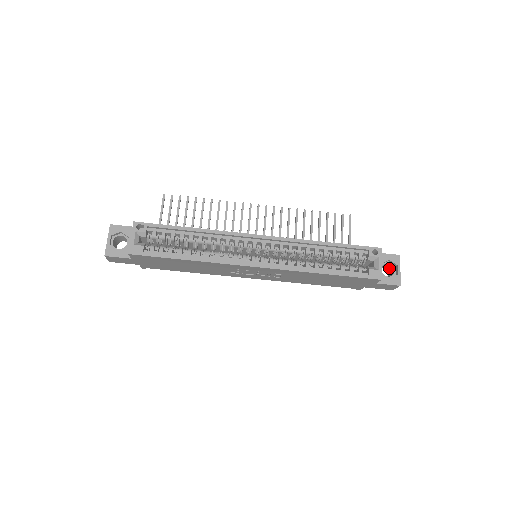
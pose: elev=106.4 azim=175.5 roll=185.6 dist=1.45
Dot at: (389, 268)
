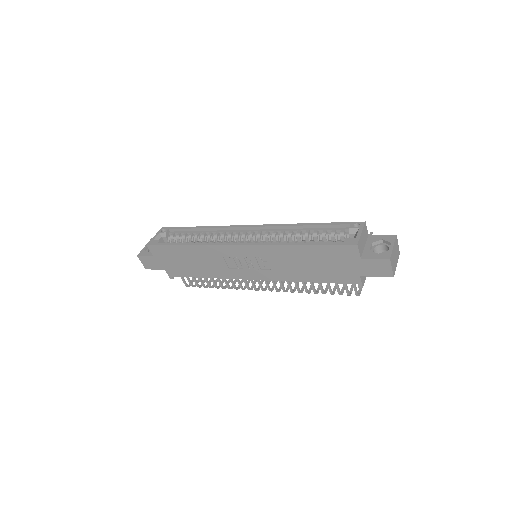
Dot at: occluded
